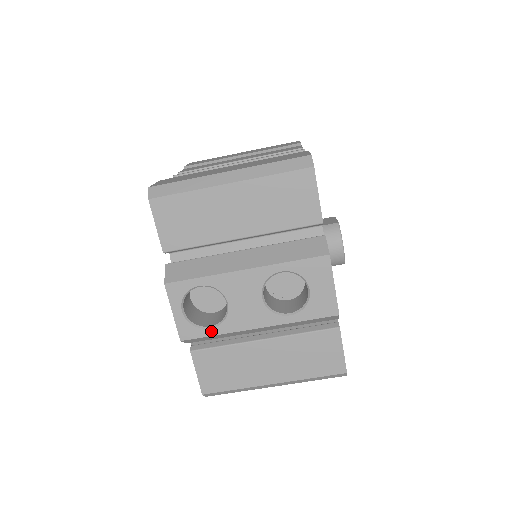
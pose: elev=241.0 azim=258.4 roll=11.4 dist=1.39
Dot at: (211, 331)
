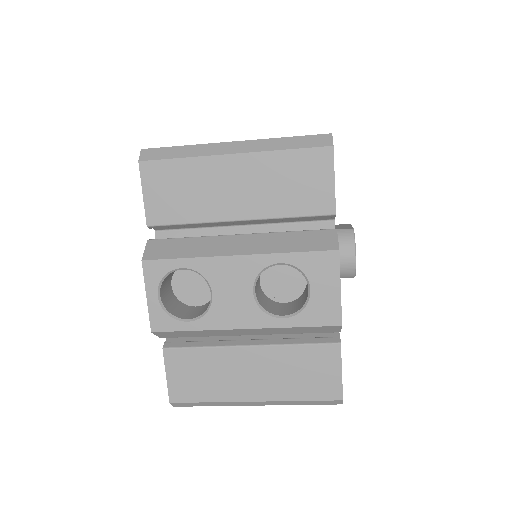
Dot at: (188, 325)
